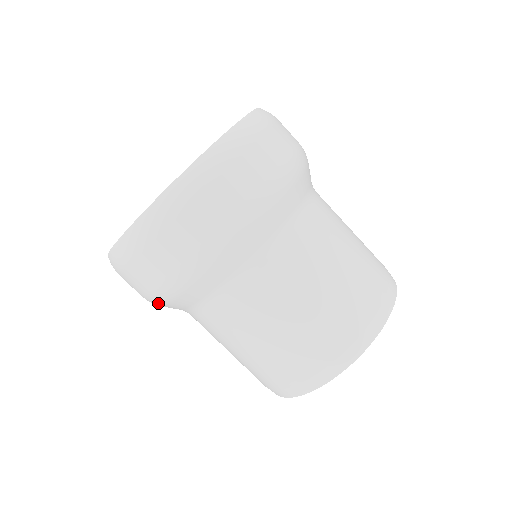
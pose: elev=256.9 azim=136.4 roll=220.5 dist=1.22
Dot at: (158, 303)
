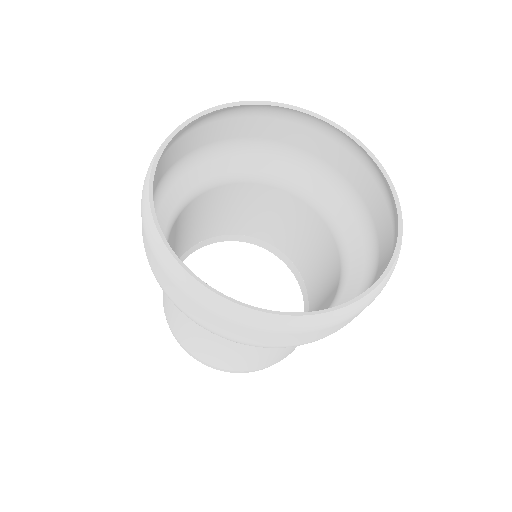
Dot at: occluded
